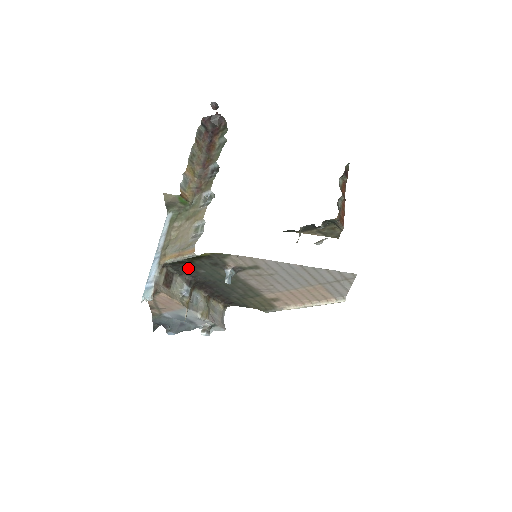
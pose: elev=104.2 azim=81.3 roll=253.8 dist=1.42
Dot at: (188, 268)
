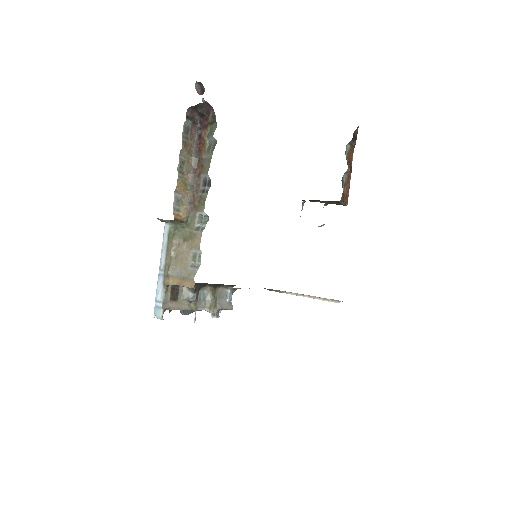
Dot at: occluded
